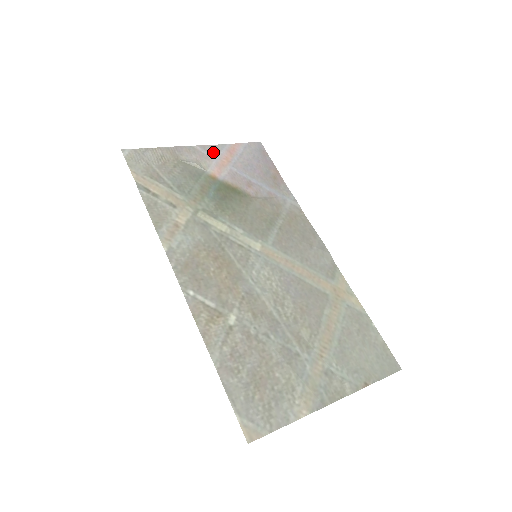
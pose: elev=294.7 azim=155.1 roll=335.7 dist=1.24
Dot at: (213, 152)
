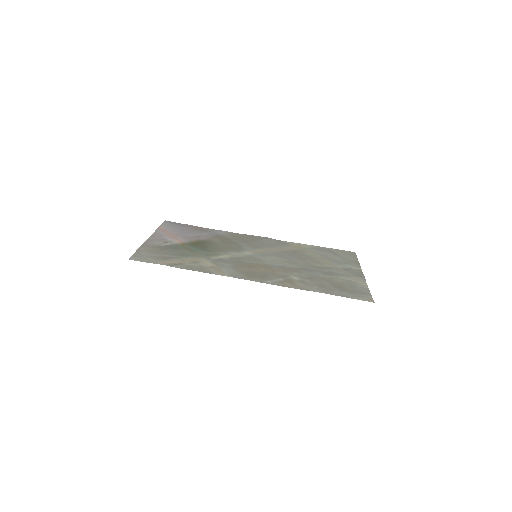
Dot at: (160, 236)
